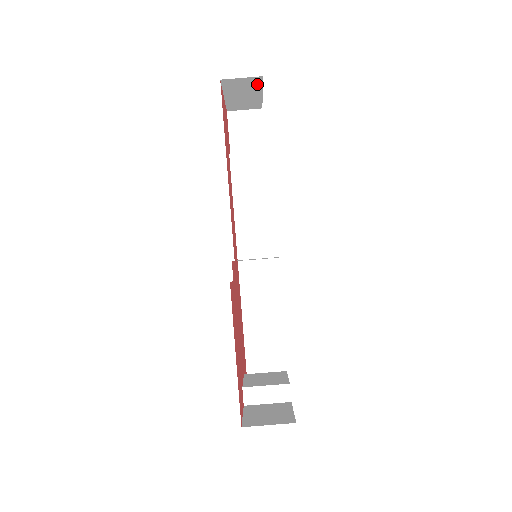
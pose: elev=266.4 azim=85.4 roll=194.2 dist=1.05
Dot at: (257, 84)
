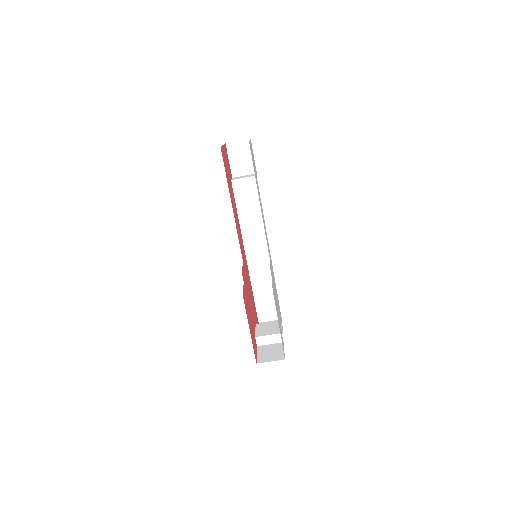
Dot at: occluded
